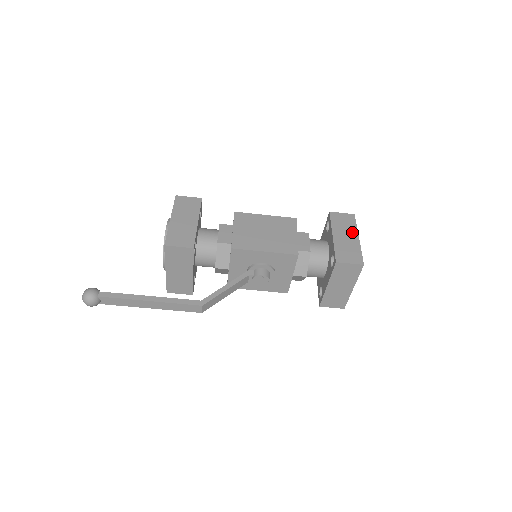
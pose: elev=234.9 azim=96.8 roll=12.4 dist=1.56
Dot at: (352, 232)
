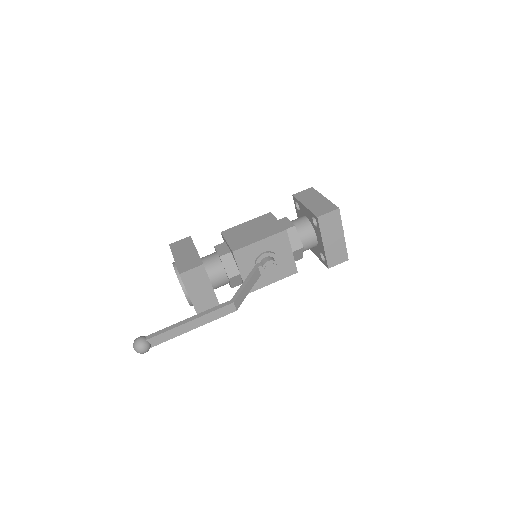
Dot at: (317, 196)
